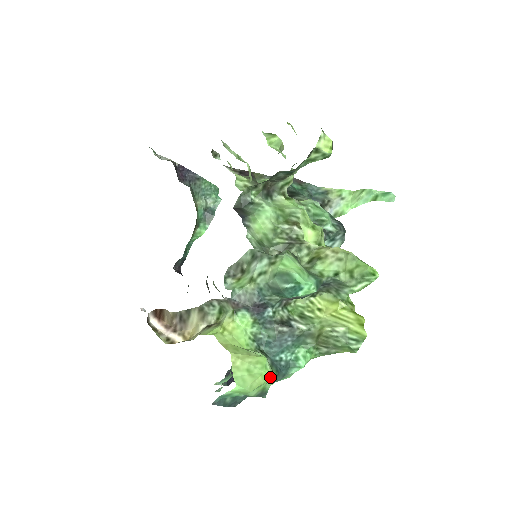
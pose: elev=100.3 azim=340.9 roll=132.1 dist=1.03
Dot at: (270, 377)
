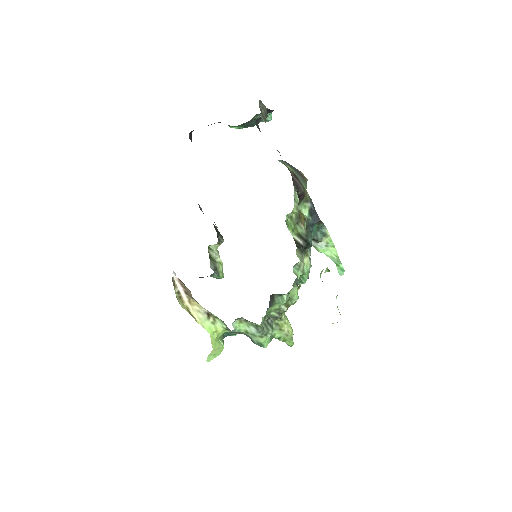
Dot at: (220, 353)
